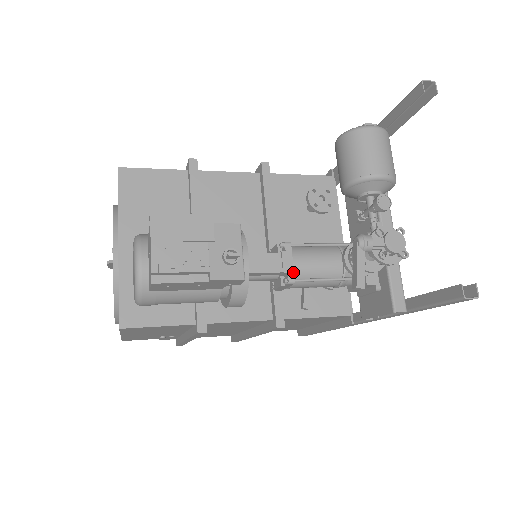
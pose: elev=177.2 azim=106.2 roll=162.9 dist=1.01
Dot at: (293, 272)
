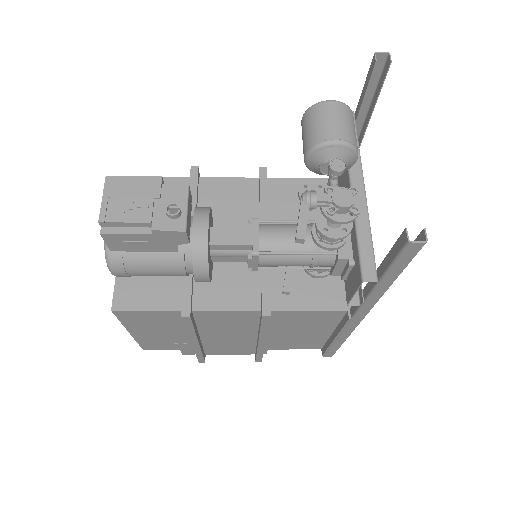
Dot at: (258, 244)
